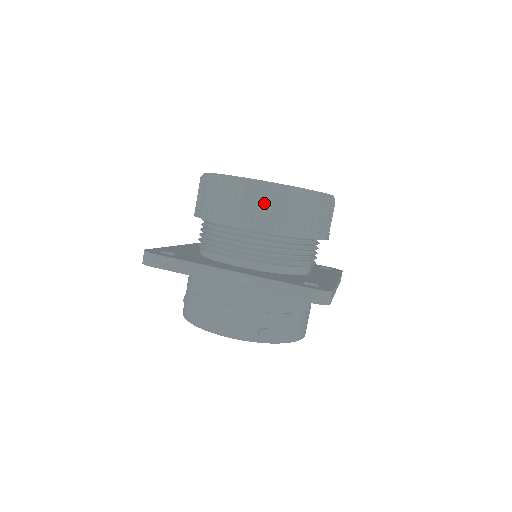
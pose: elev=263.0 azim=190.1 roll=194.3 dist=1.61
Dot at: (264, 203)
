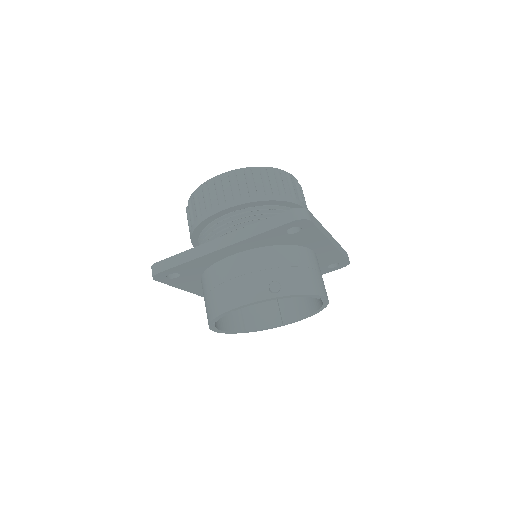
Dot at: (230, 186)
